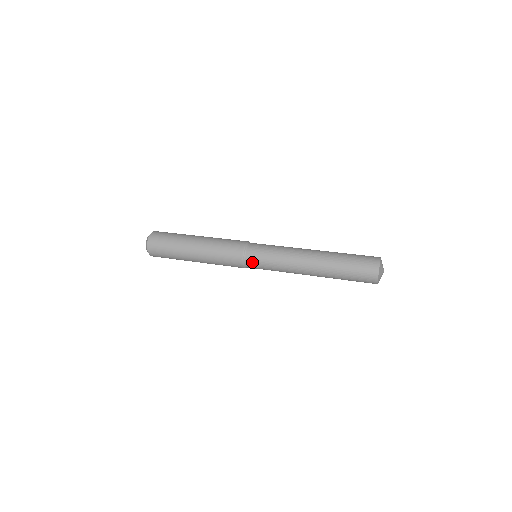
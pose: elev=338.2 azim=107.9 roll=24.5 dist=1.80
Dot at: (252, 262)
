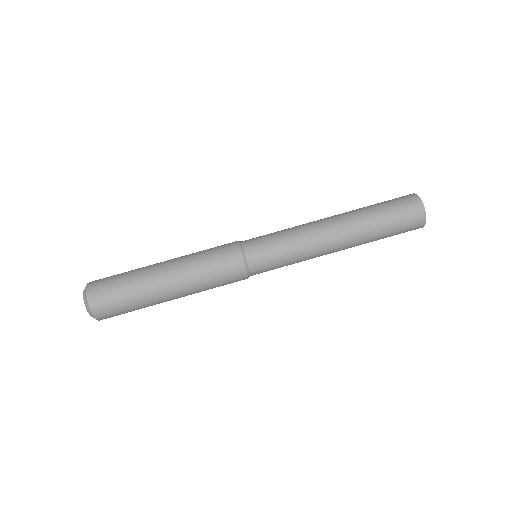
Dot at: (260, 268)
